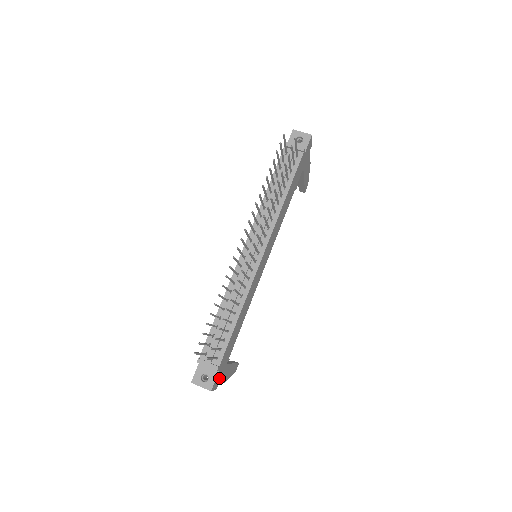
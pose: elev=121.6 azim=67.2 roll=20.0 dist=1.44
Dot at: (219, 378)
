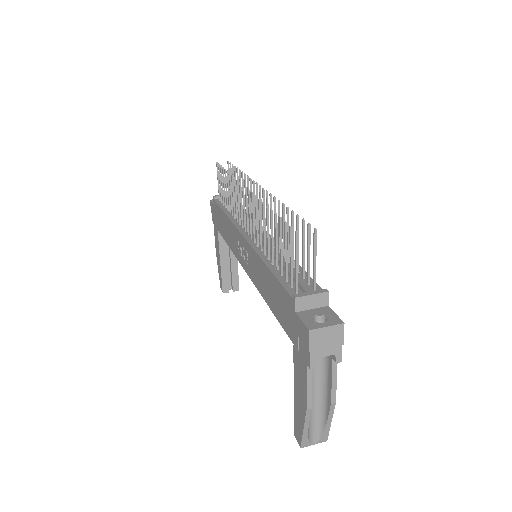
Dot at: occluded
